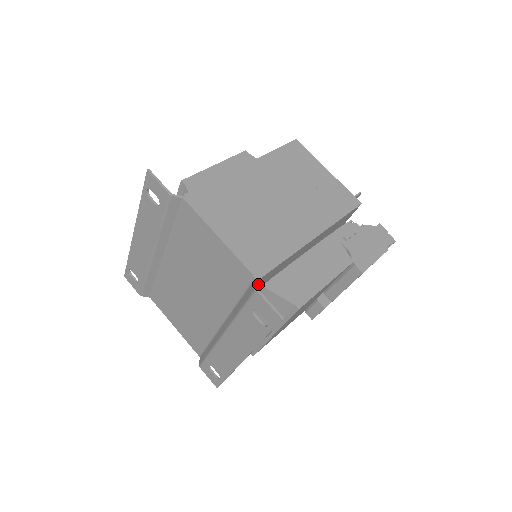
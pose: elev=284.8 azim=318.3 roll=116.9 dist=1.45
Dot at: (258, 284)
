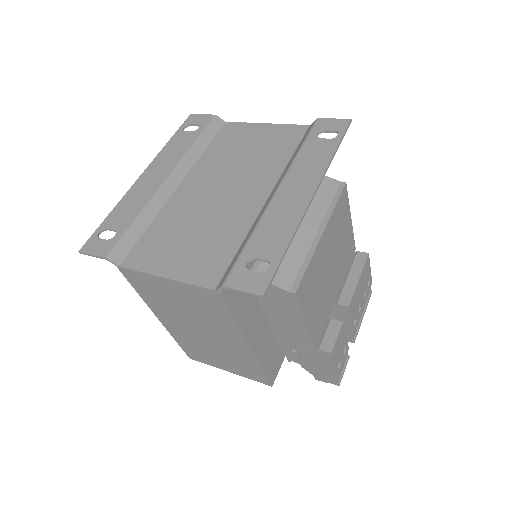
Dot at: occluded
